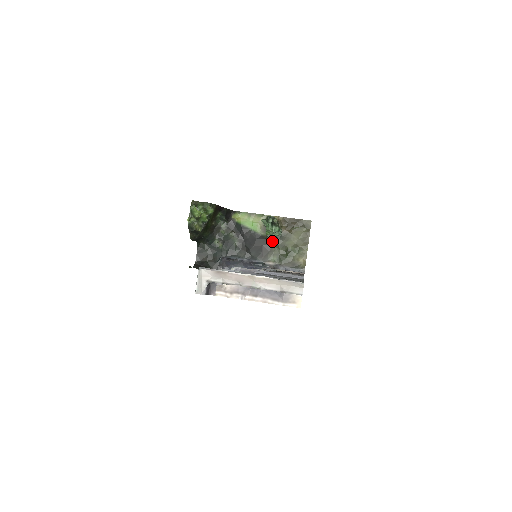
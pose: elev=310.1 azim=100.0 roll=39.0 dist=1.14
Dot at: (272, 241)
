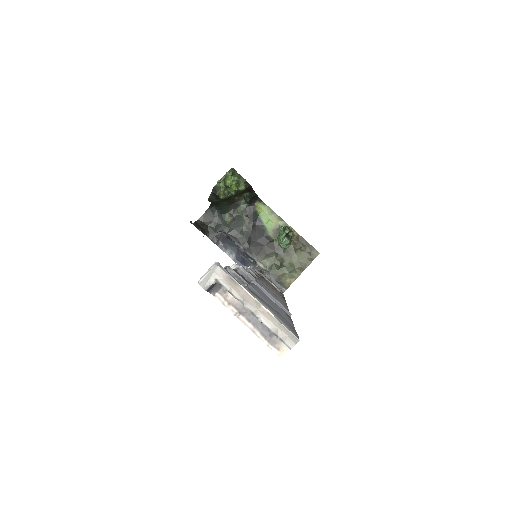
Dot at: (275, 247)
